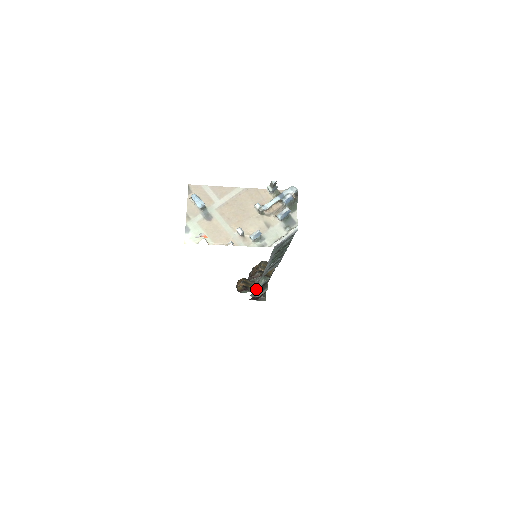
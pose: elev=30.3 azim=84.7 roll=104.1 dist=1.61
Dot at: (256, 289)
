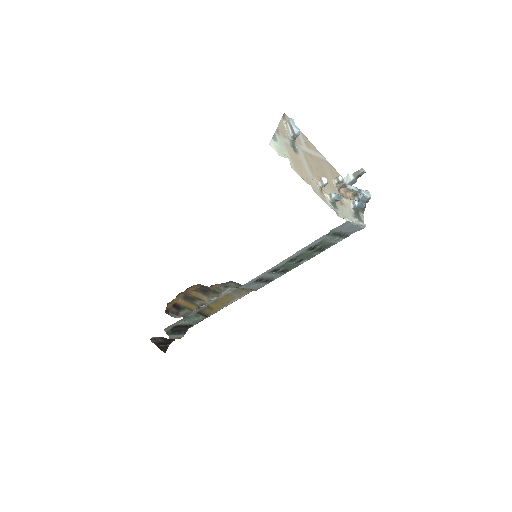
Dot at: (182, 322)
